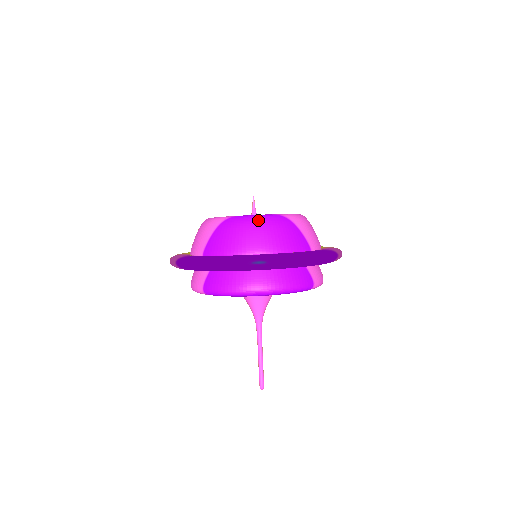
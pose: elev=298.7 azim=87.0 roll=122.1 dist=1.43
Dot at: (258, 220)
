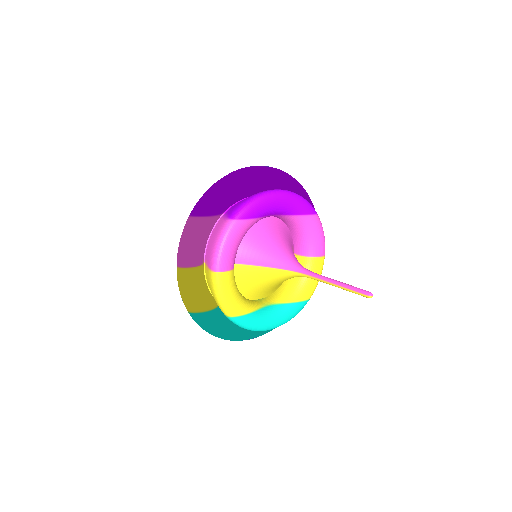
Dot at: occluded
